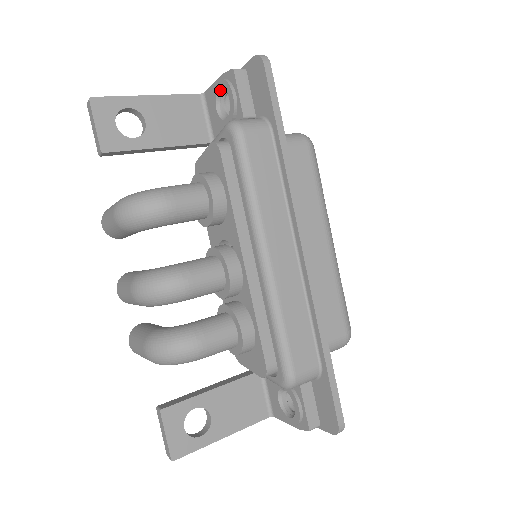
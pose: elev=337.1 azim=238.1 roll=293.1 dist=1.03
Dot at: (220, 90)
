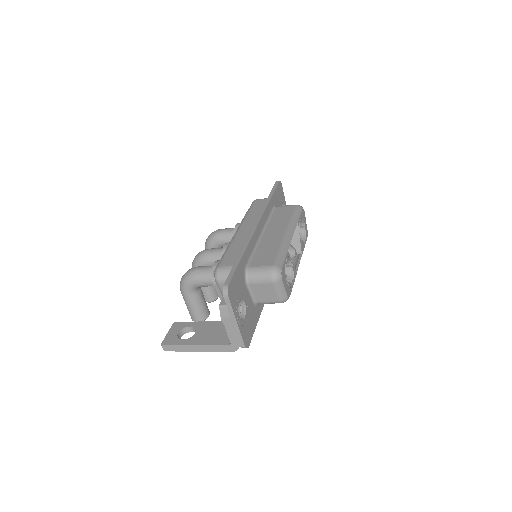
Dot at: occluded
